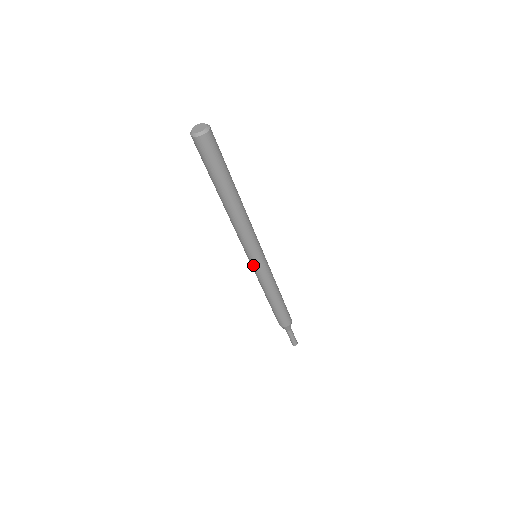
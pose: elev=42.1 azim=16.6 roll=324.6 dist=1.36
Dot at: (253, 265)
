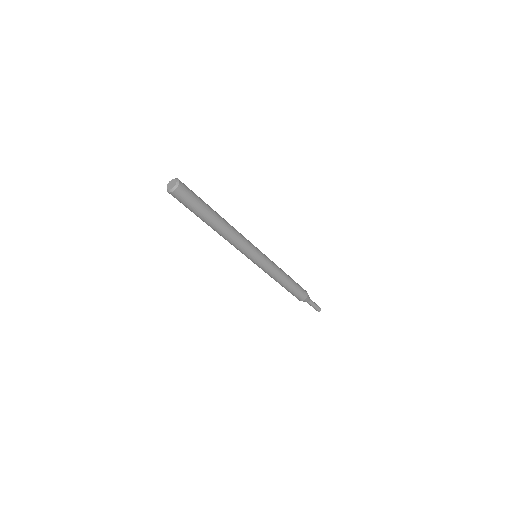
Dot at: (254, 263)
